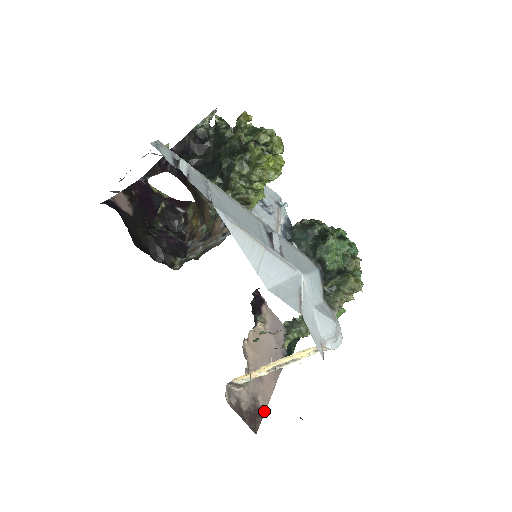
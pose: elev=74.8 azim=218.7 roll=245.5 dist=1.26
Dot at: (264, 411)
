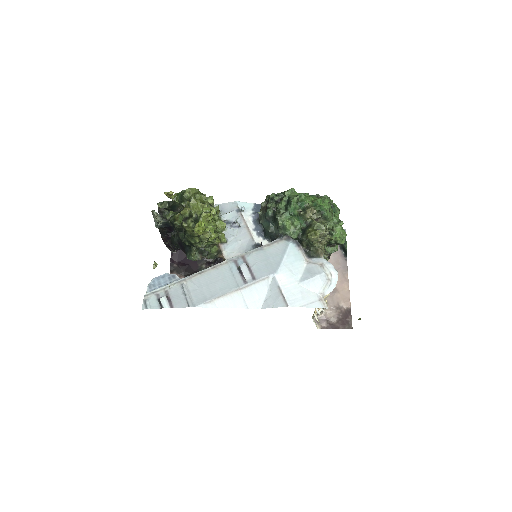
Dot at: (350, 309)
